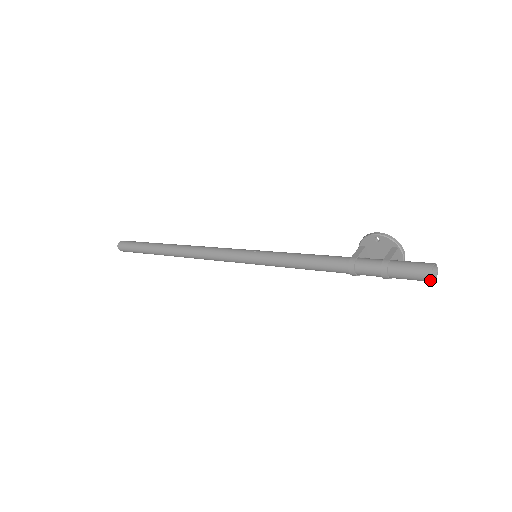
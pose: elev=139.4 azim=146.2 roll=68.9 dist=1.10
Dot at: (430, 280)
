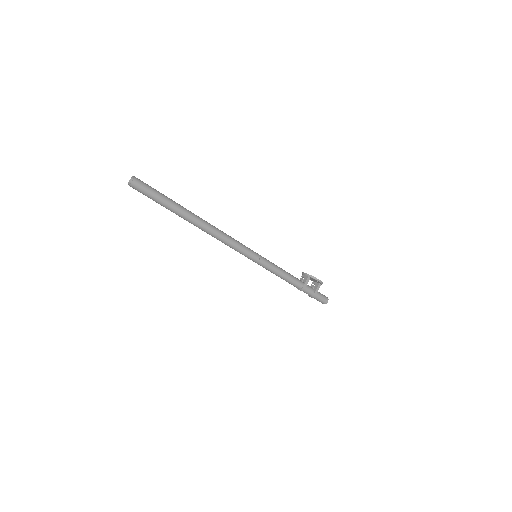
Dot at: (322, 303)
